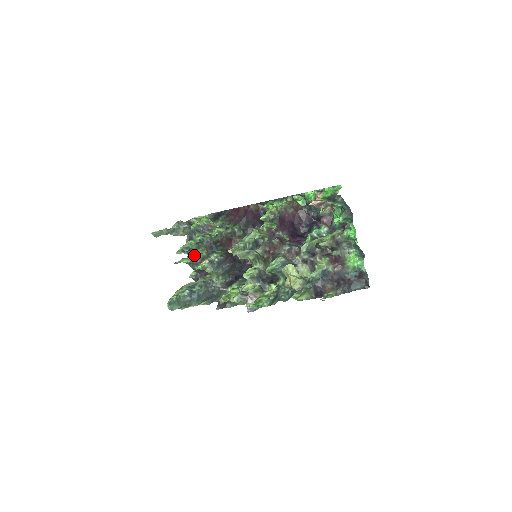
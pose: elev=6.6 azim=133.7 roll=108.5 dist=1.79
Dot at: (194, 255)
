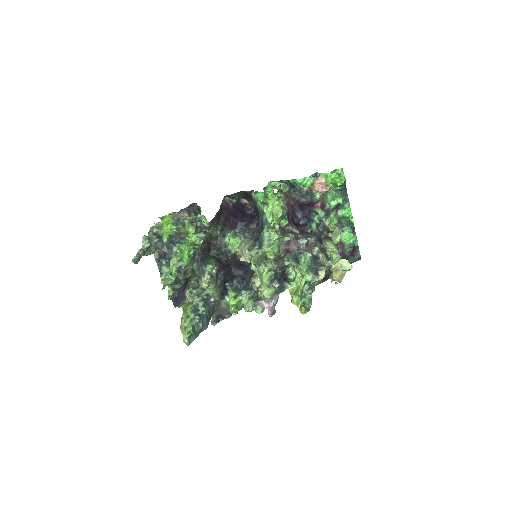
Dot at: occluded
